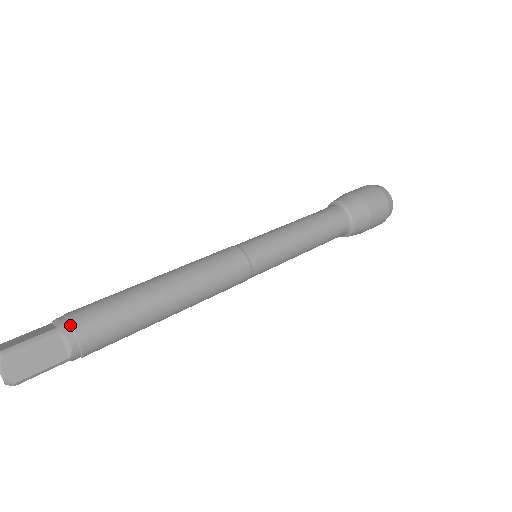
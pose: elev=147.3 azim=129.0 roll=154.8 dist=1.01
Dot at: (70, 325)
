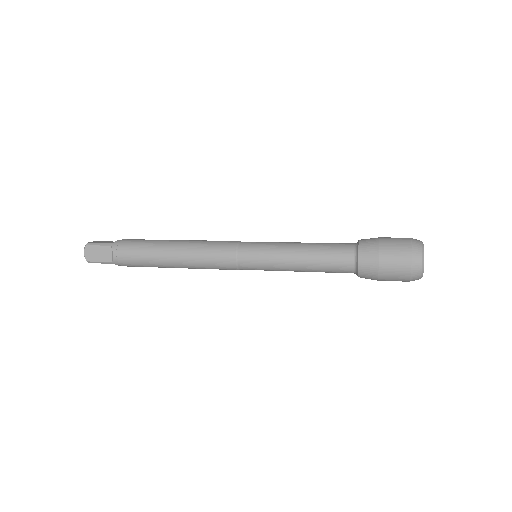
Dot at: (118, 245)
